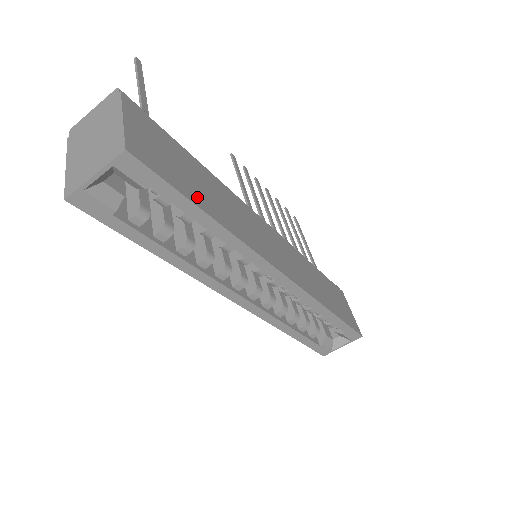
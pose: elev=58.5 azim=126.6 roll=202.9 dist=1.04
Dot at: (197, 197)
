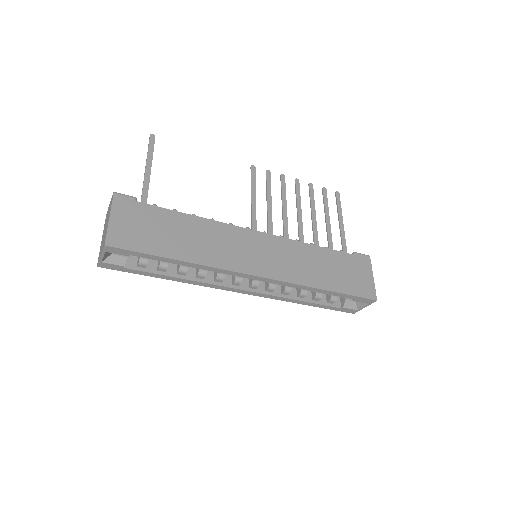
Dot at: (167, 249)
